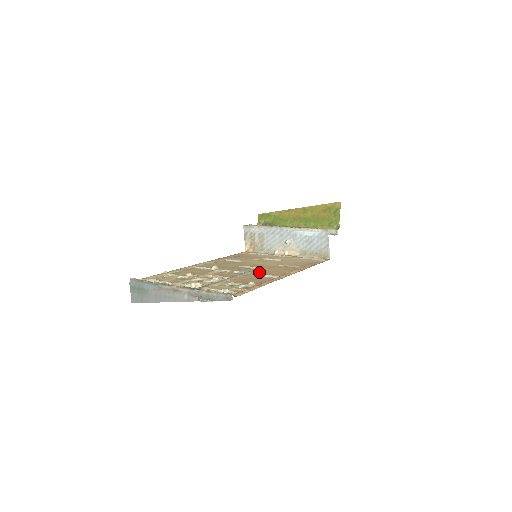
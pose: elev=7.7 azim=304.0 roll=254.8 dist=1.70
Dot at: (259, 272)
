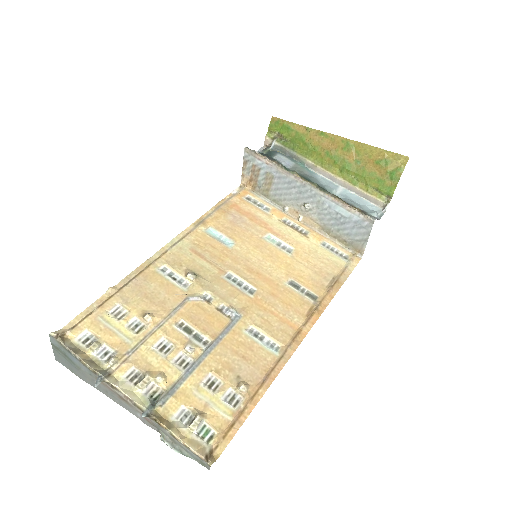
Dot at: (256, 316)
